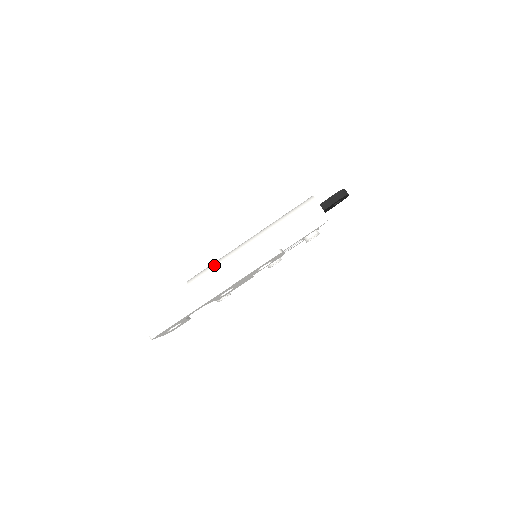
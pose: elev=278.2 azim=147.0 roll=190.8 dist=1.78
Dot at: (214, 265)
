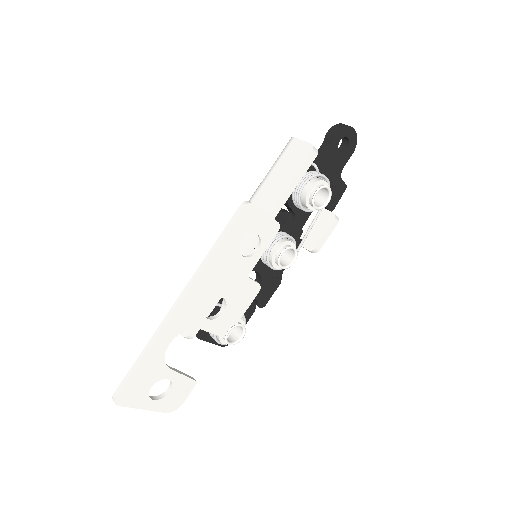
Dot at: occluded
